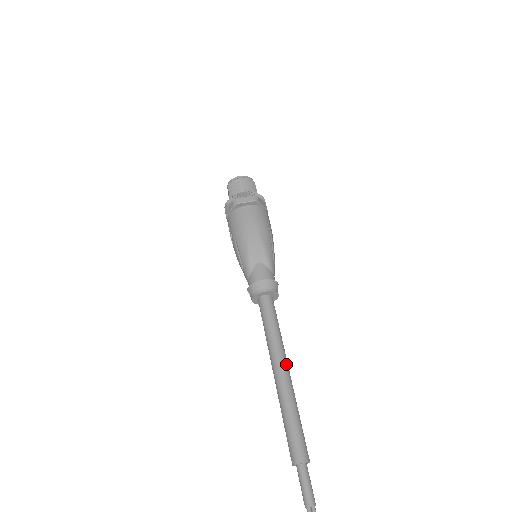
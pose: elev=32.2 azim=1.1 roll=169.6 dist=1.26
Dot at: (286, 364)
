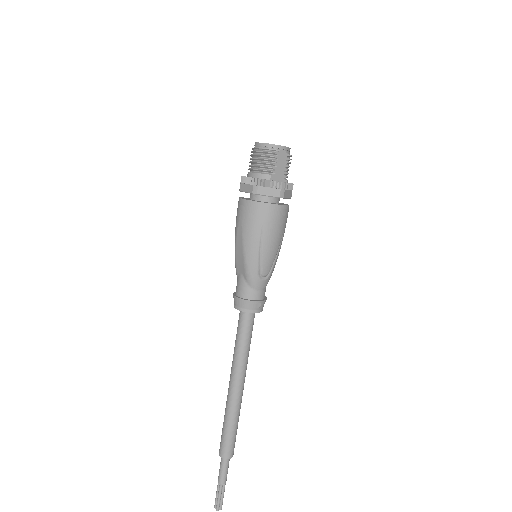
Dot at: (236, 381)
